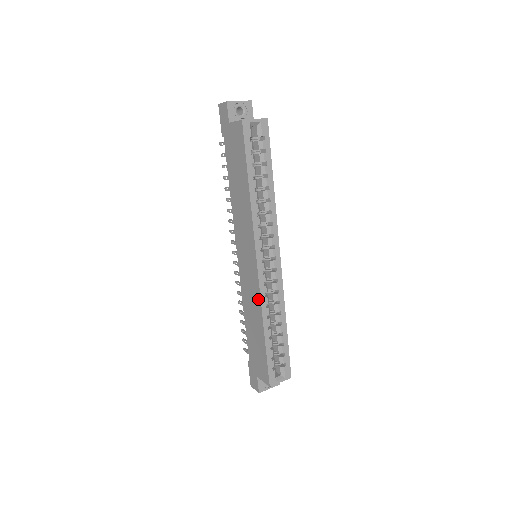
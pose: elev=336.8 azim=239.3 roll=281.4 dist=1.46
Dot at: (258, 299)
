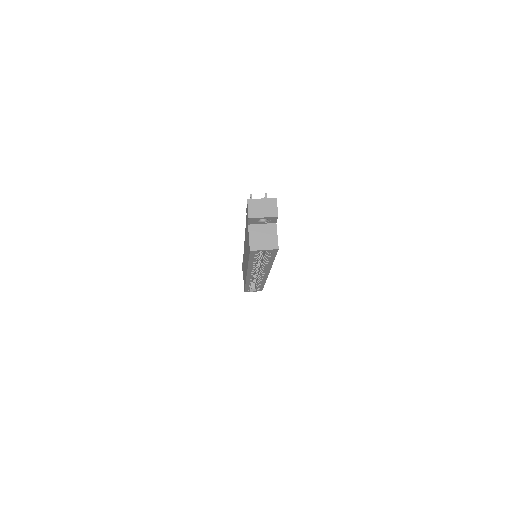
Dot at: (245, 278)
